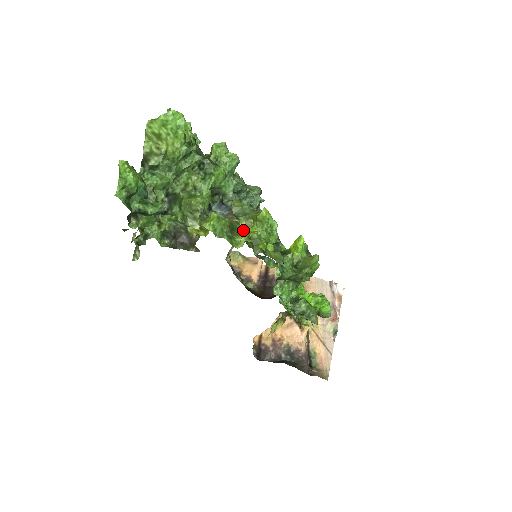
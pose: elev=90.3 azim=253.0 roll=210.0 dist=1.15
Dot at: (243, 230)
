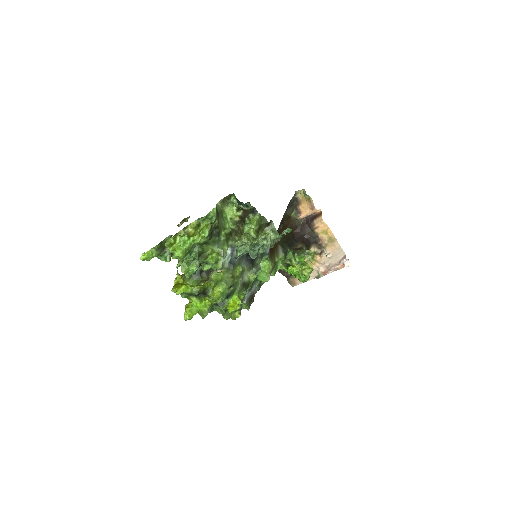
Dot at: (201, 293)
